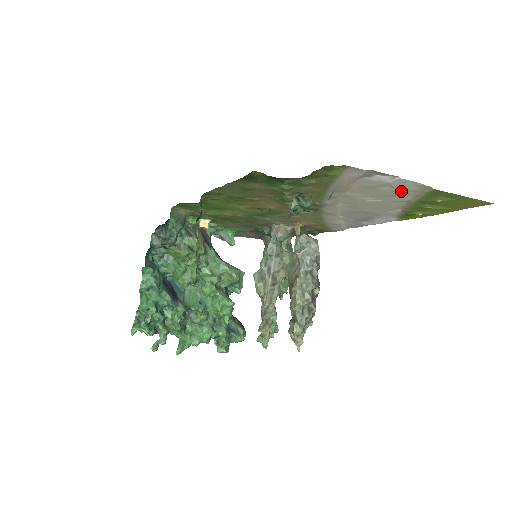
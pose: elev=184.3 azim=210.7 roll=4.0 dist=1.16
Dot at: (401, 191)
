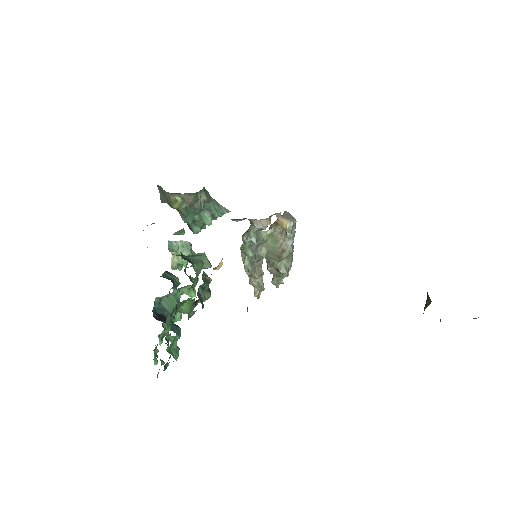
Dot at: occluded
